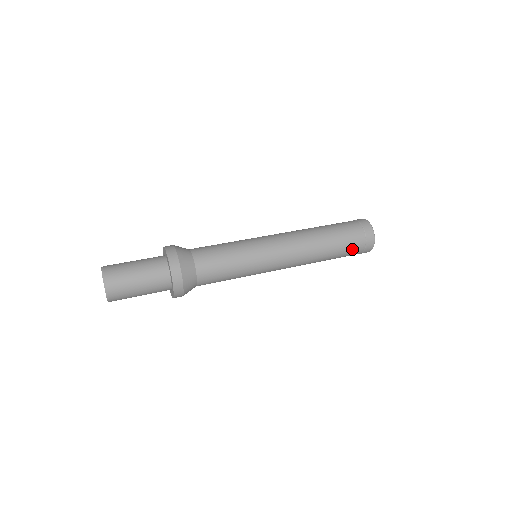
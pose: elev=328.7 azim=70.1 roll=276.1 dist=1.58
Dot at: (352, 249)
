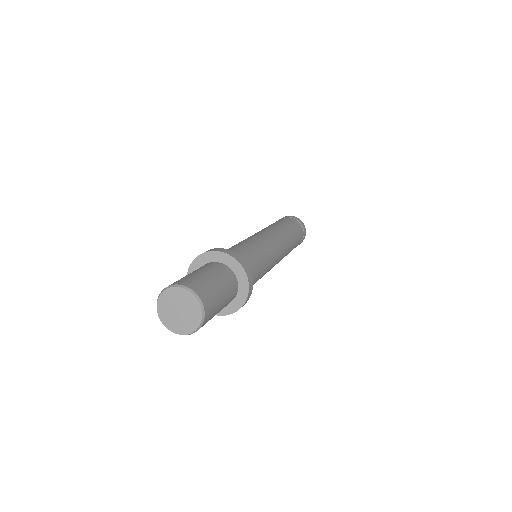
Dot at: occluded
